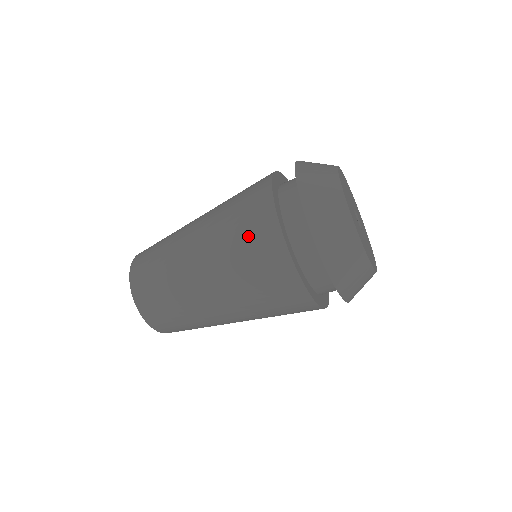
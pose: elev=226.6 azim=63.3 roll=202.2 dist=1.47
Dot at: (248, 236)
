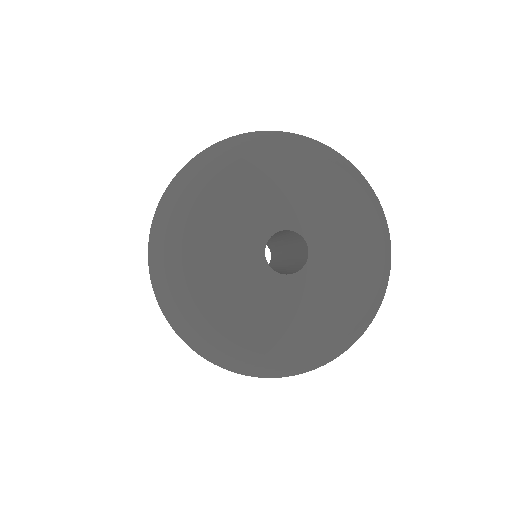
Dot at: occluded
